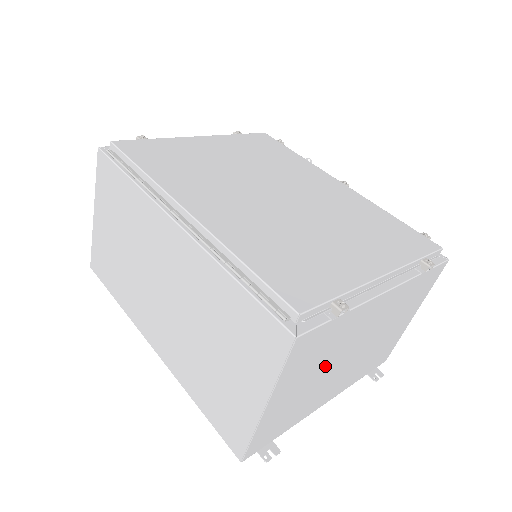
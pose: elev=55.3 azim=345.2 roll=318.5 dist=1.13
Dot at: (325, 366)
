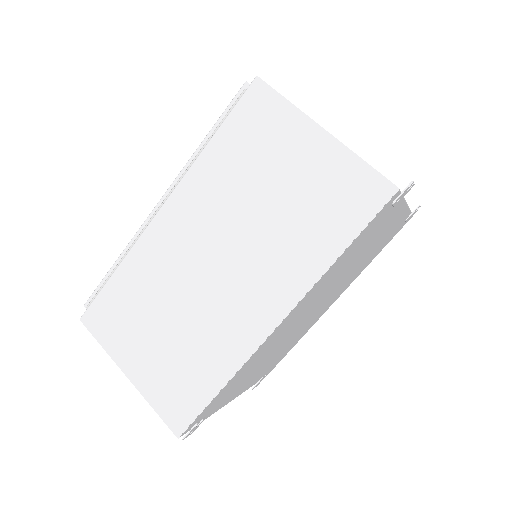
Dot at: occluded
